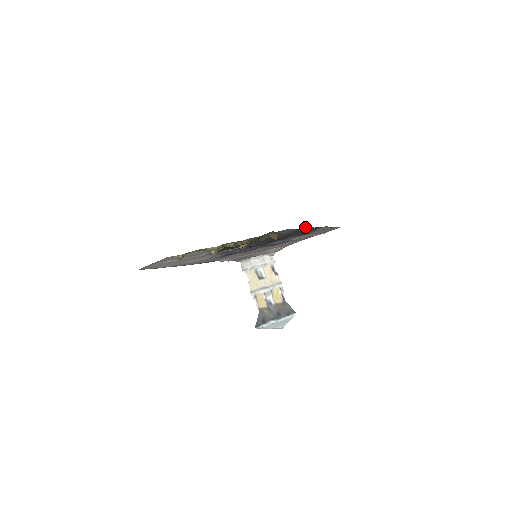
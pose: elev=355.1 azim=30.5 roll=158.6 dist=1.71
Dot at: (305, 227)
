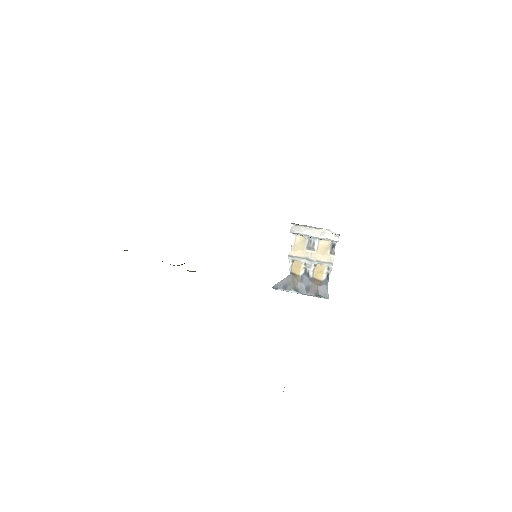
Dot at: occluded
